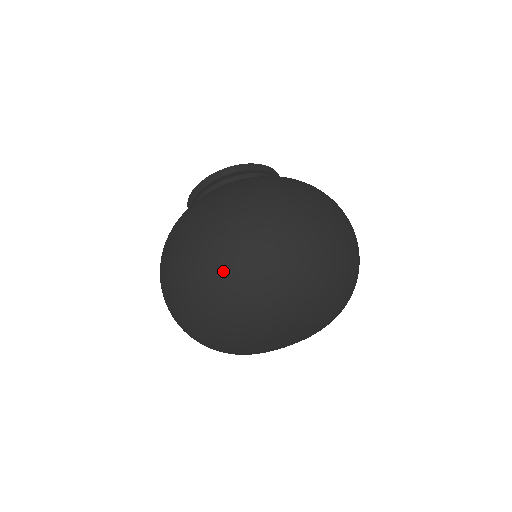
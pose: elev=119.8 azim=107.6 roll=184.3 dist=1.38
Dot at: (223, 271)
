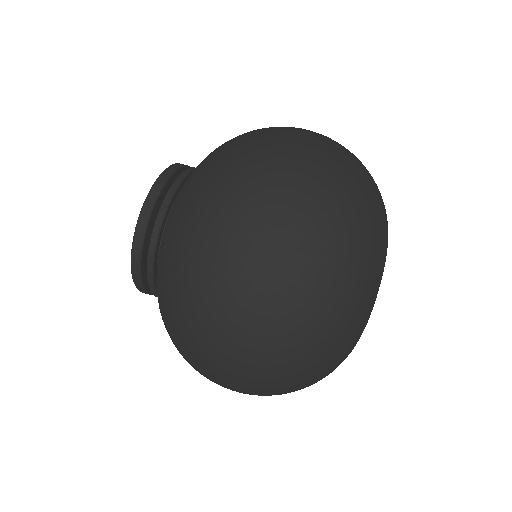
Dot at: (324, 212)
